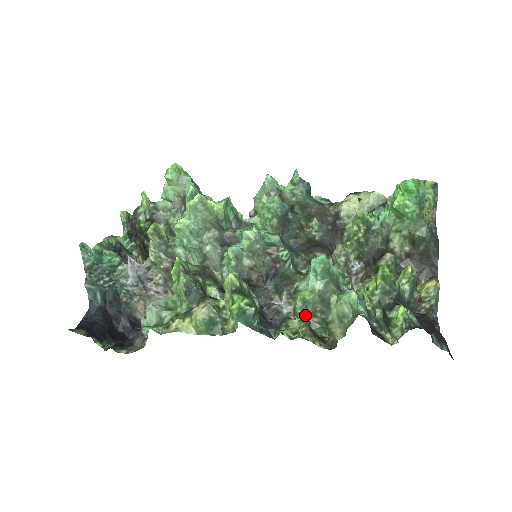
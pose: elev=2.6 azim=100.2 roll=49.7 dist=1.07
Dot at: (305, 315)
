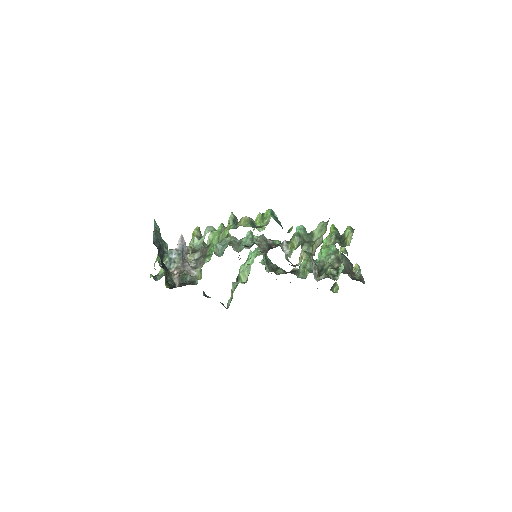
Dot at: (300, 239)
